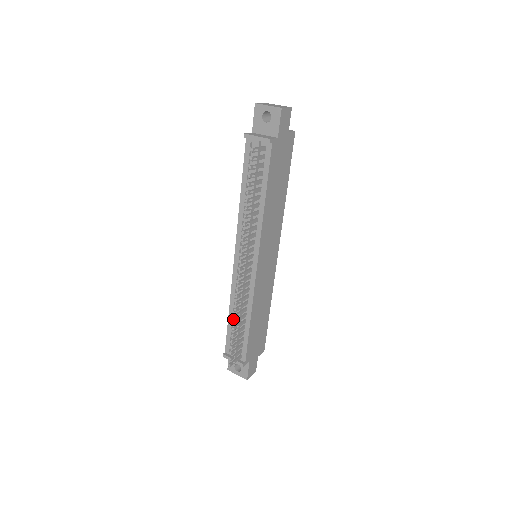
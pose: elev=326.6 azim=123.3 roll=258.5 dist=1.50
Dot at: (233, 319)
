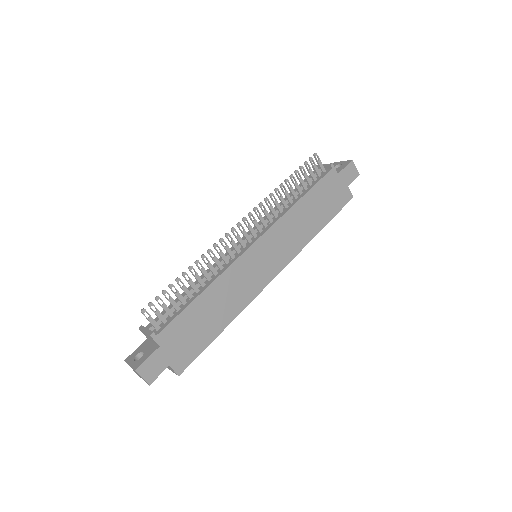
Dot at: occluded
